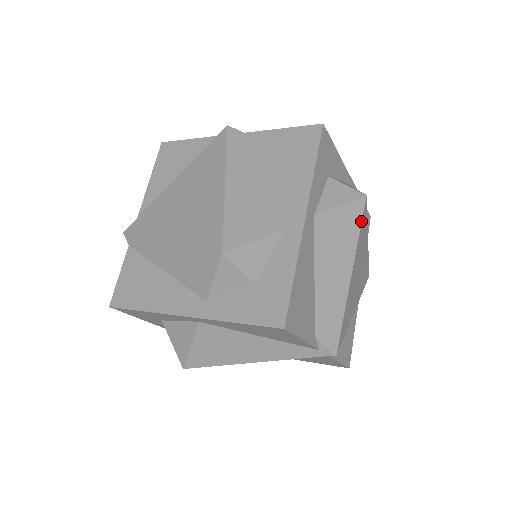
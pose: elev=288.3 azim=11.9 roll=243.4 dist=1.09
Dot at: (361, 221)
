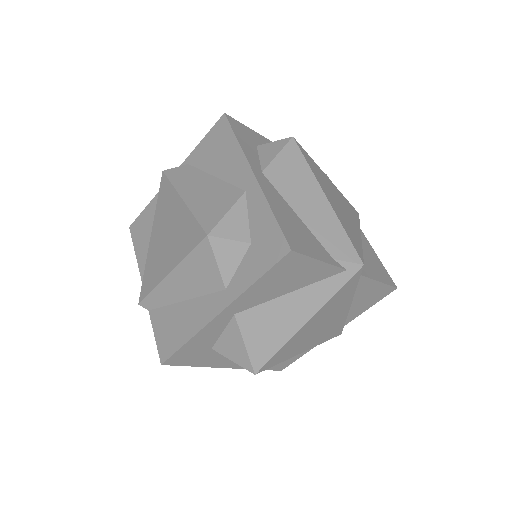
Dot at: (303, 156)
